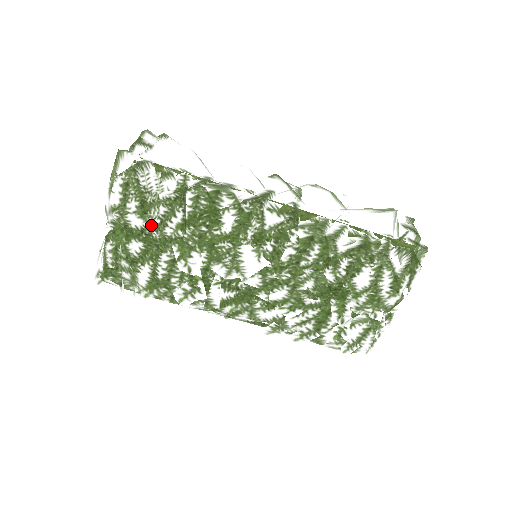
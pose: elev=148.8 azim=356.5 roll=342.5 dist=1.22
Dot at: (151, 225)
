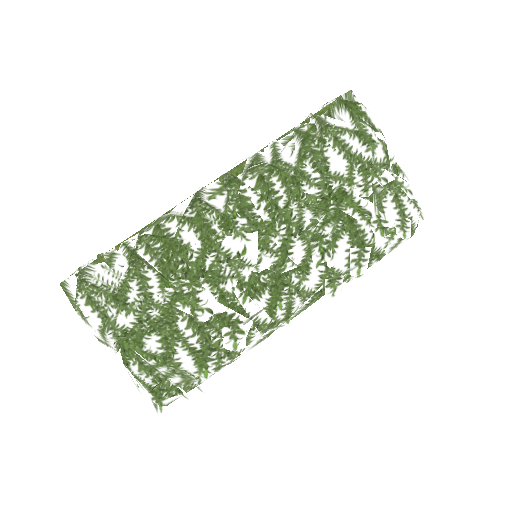
Dot at: (140, 308)
